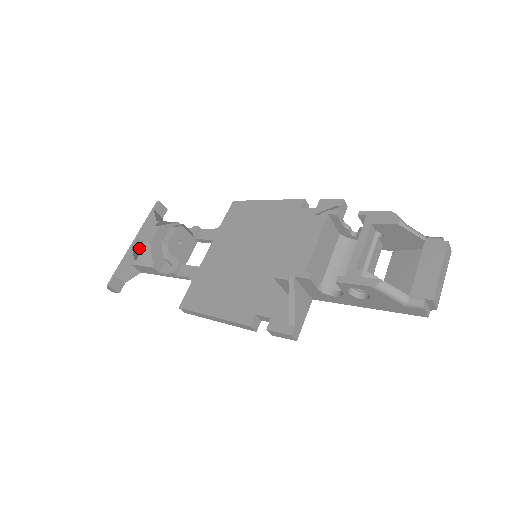
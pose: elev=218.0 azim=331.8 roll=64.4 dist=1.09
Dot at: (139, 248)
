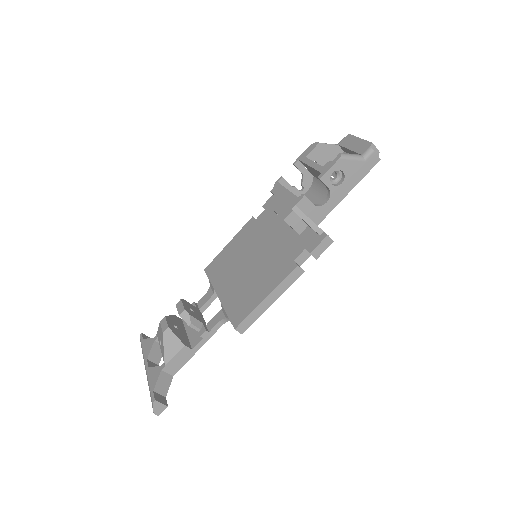
Dot at: occluded
